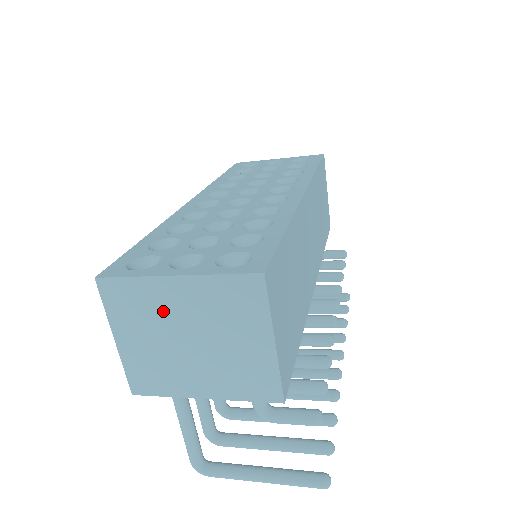
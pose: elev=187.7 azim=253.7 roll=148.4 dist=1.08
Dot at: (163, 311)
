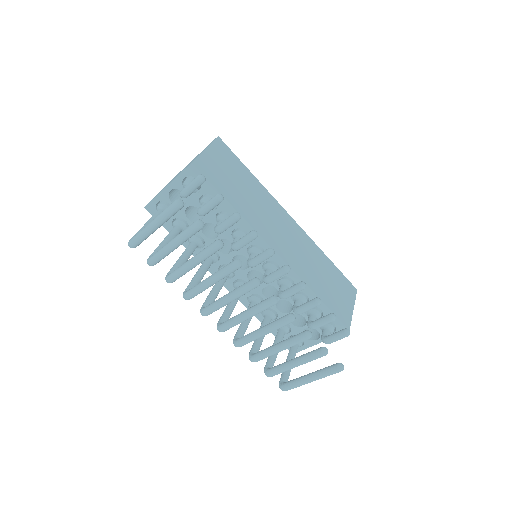
Dot at: occluded
